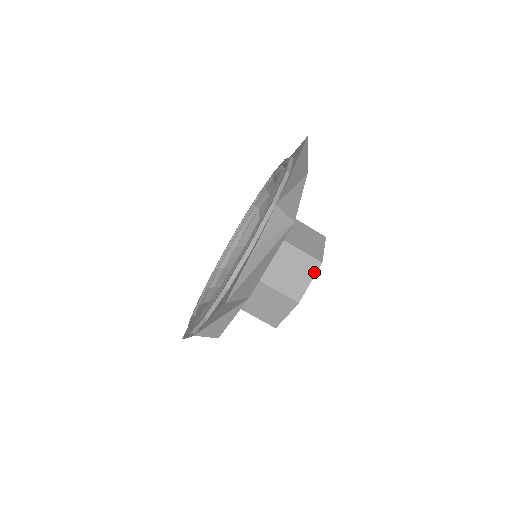
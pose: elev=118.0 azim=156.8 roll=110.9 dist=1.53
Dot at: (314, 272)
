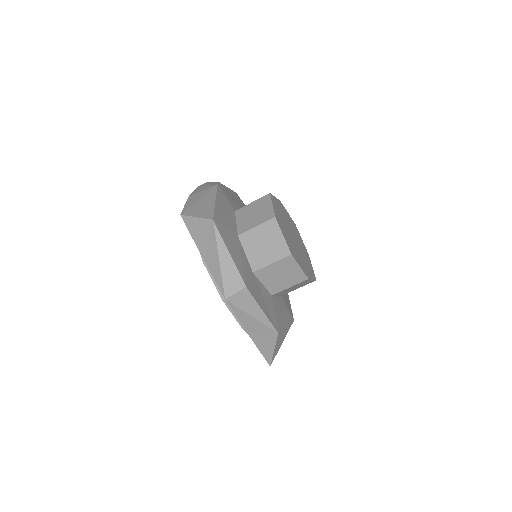
Dot at: (269, 200)
